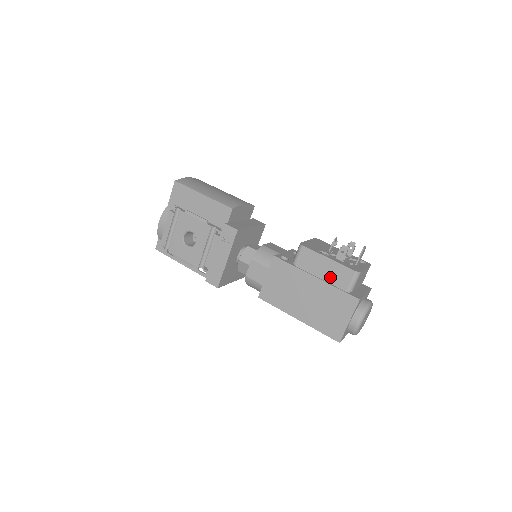
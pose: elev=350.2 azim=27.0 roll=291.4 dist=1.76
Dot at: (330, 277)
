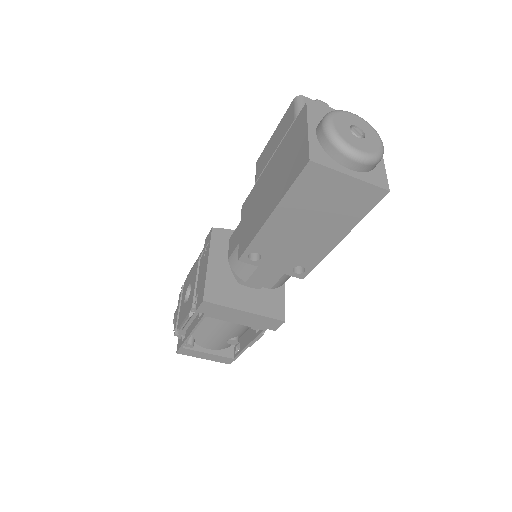
Dot at: (279, 139)
